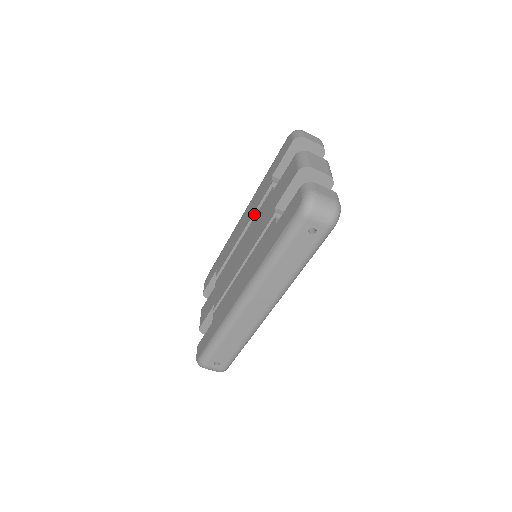
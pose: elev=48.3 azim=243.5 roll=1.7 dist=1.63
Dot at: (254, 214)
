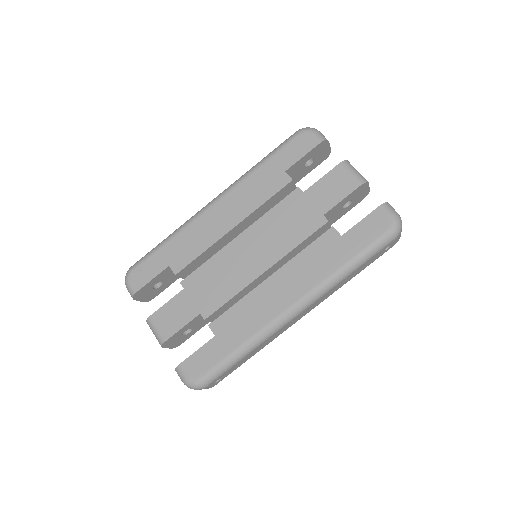
Dot at: (257, 209)
